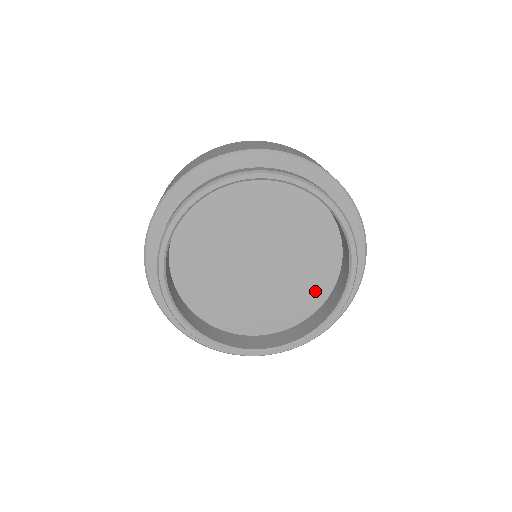
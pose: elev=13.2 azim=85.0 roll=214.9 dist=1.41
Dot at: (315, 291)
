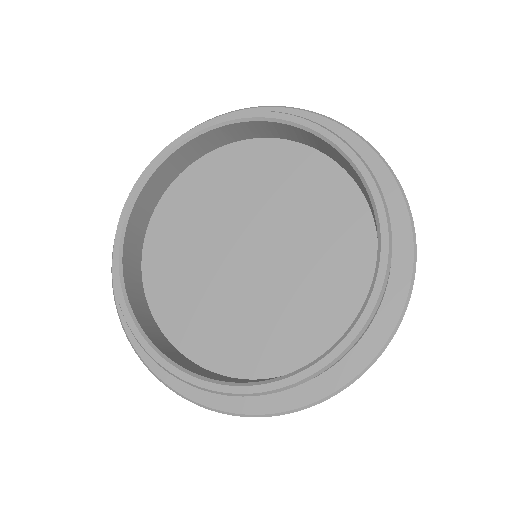
Dot at: (340, 300)
